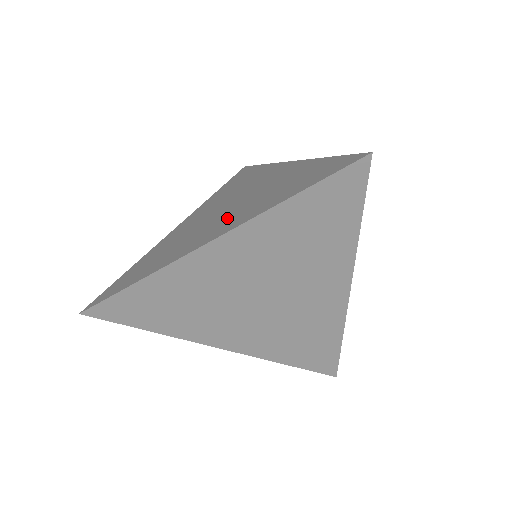
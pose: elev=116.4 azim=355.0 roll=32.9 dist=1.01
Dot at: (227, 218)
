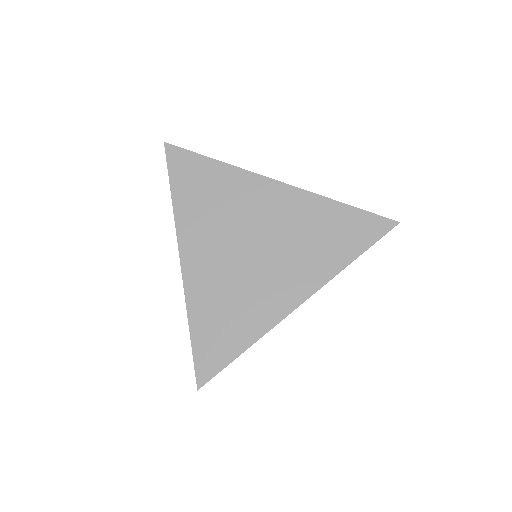
Dot at: (284, 270)
